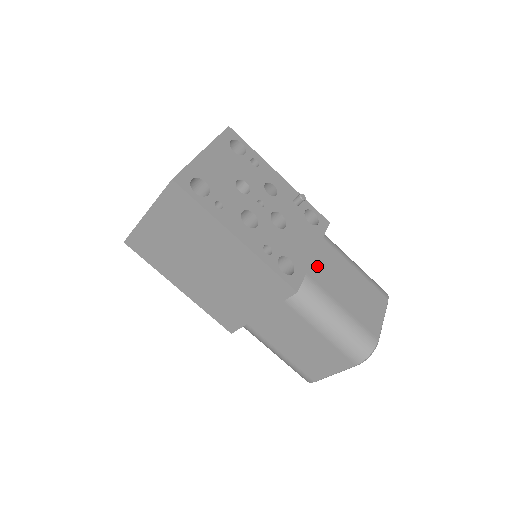
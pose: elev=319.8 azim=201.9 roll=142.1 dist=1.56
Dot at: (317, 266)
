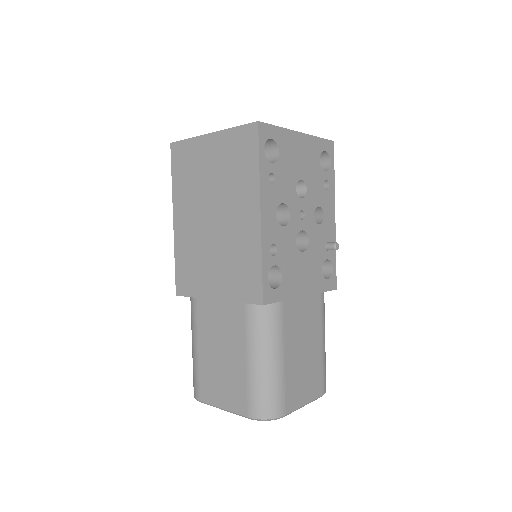
Dot at: (296, 306)
